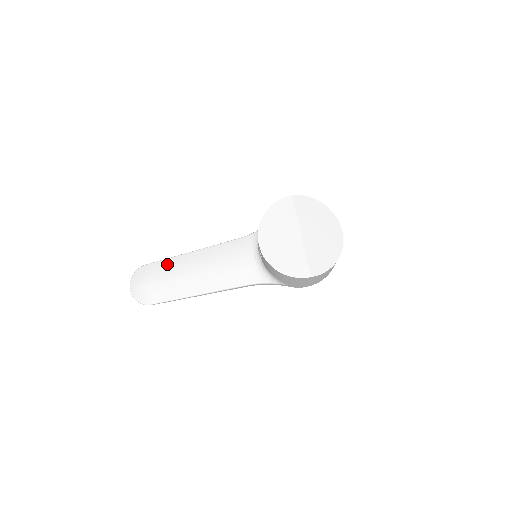
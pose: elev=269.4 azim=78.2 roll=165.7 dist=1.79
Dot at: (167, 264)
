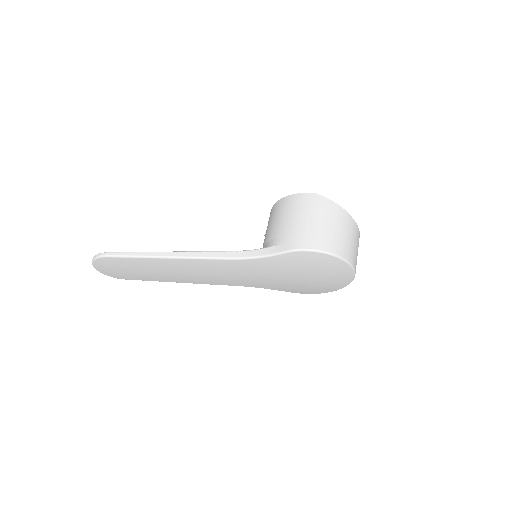
Dot at: occluded
